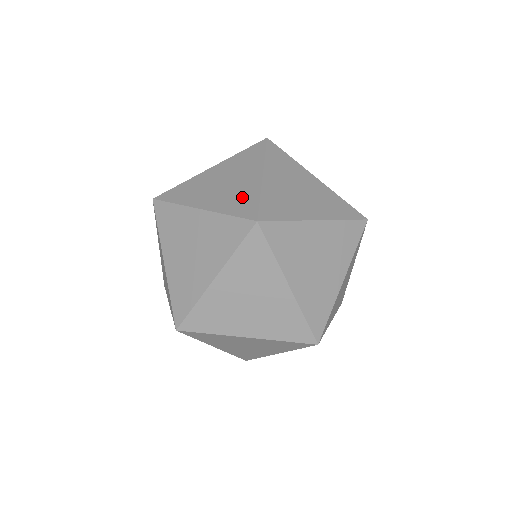
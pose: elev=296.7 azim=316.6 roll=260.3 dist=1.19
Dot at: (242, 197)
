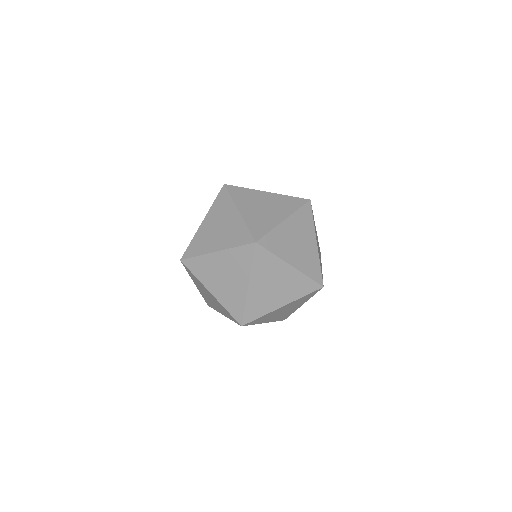
Dot at: (235, 300)
